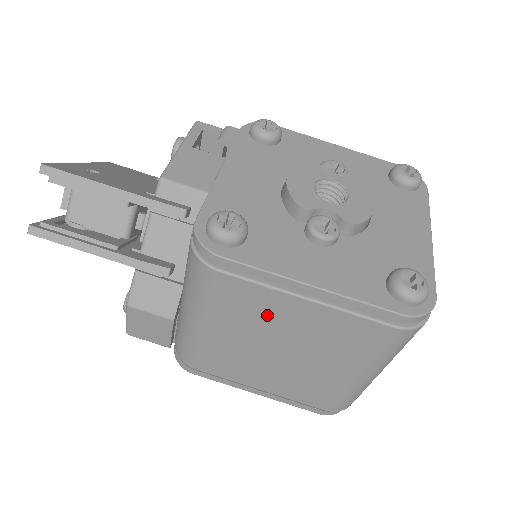
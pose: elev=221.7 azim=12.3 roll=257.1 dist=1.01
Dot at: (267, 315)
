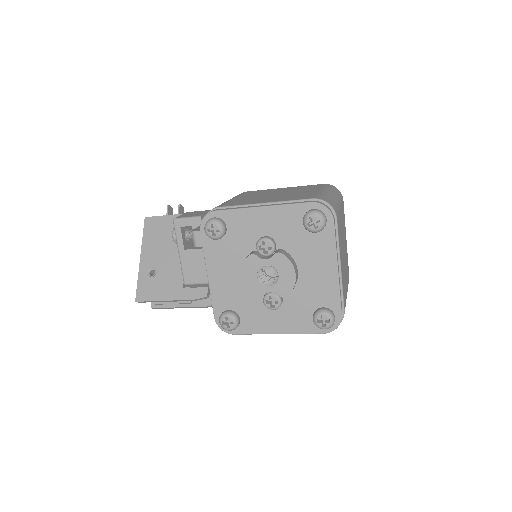
Dot at: occluded
